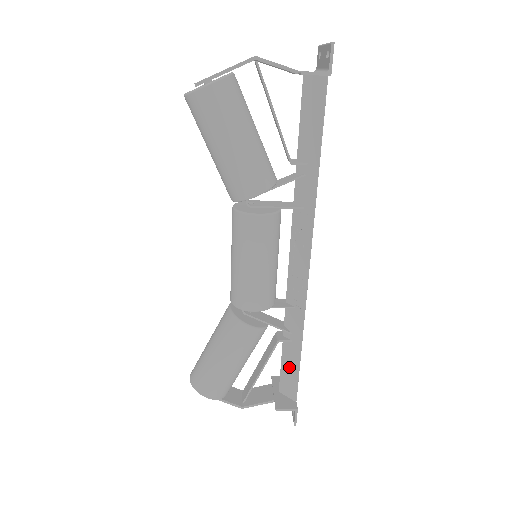
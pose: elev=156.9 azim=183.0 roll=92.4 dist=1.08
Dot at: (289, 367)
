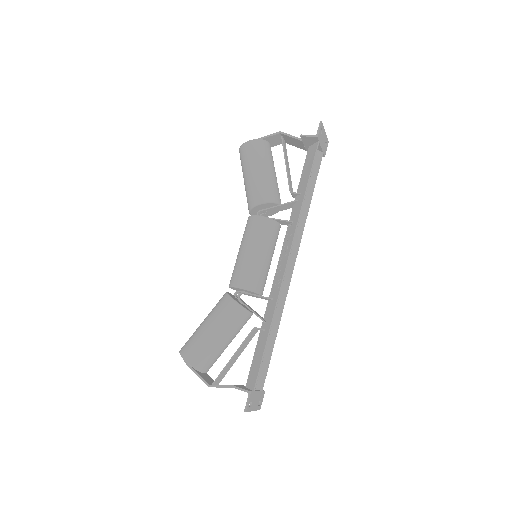
Dot at: (257, 356)
